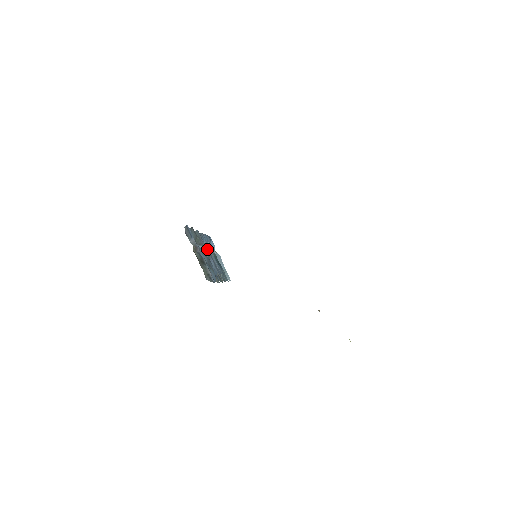
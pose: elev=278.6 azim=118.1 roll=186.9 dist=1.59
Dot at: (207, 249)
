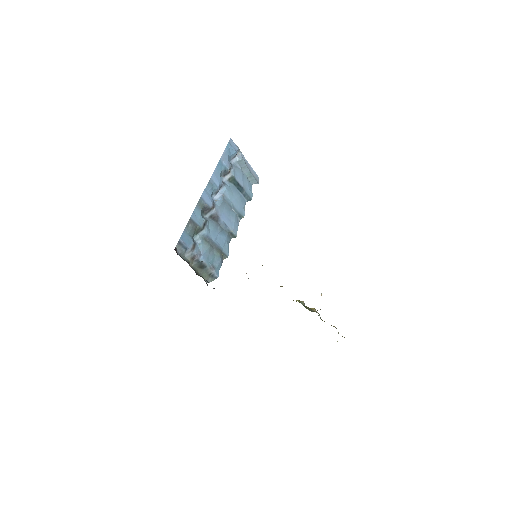
Dot at: (215, 210)
